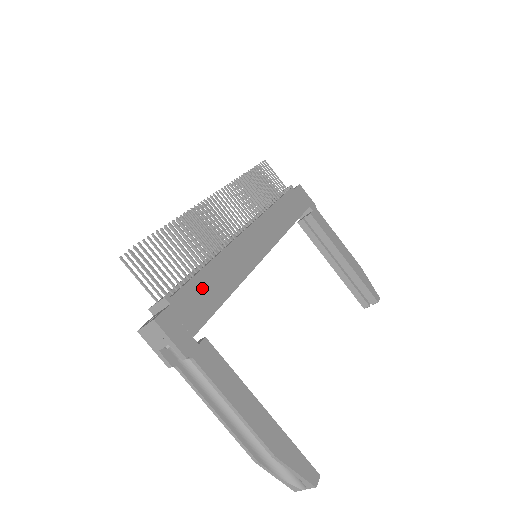
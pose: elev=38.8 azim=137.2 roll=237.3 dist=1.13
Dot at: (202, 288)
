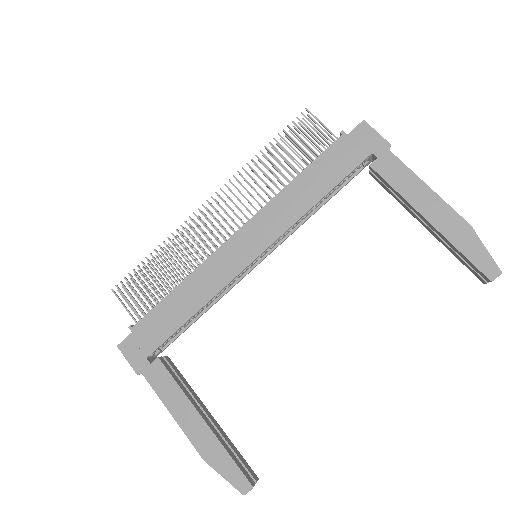
Dot at: (164, 313)
